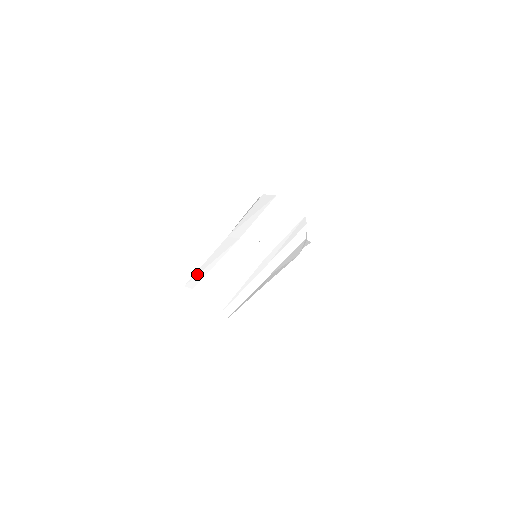
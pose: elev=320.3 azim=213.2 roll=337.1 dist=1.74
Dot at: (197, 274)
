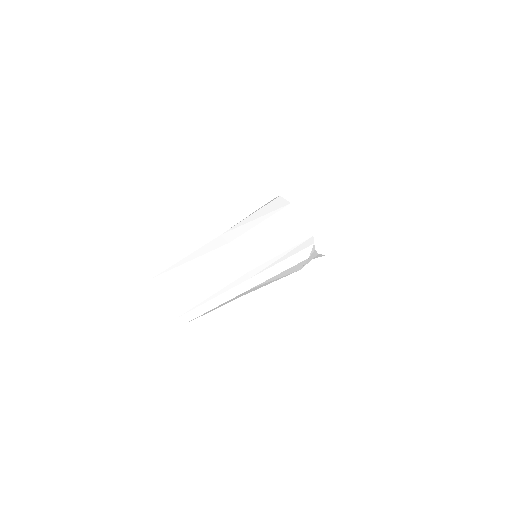
Dot at: (171, 269)
